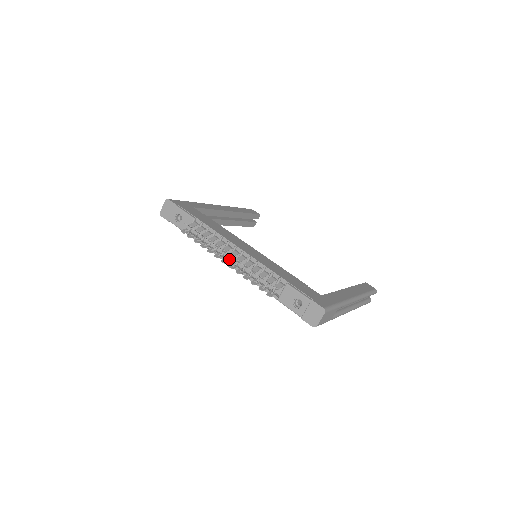
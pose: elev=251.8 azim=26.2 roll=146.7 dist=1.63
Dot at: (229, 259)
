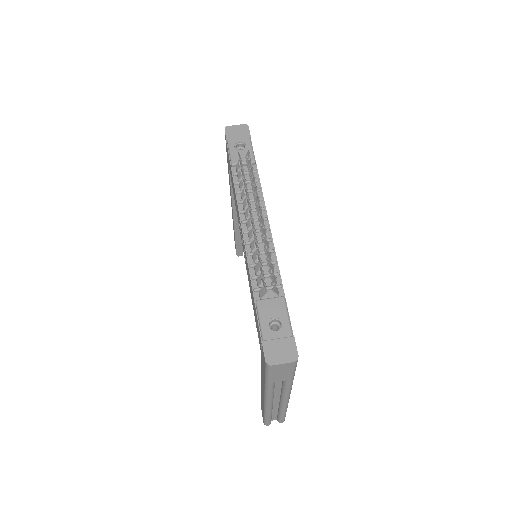
Dot at: (248, 221)
